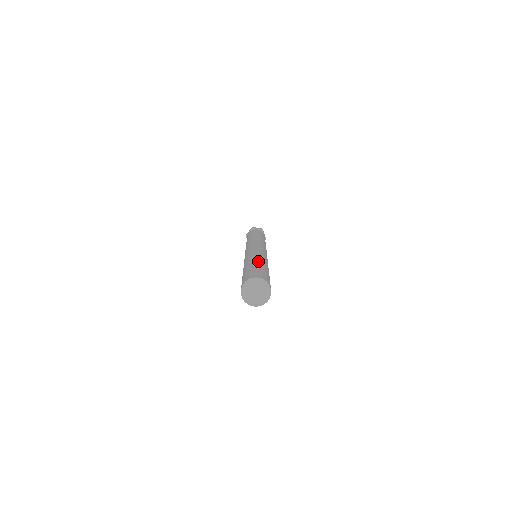
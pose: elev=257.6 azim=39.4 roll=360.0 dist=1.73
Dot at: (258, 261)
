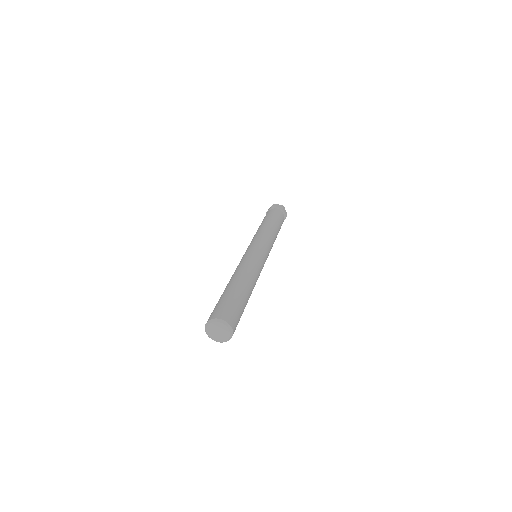
Dot at: (238, 283)
